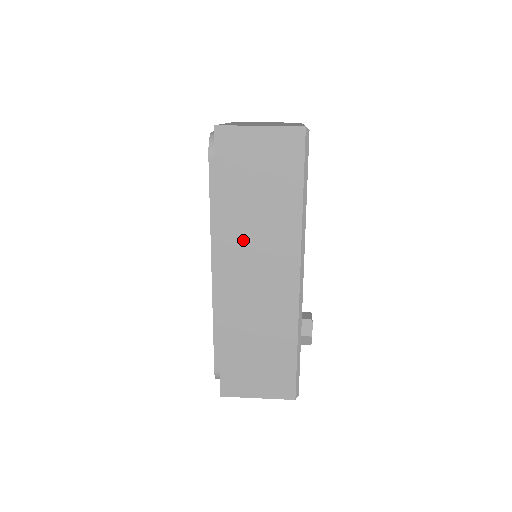
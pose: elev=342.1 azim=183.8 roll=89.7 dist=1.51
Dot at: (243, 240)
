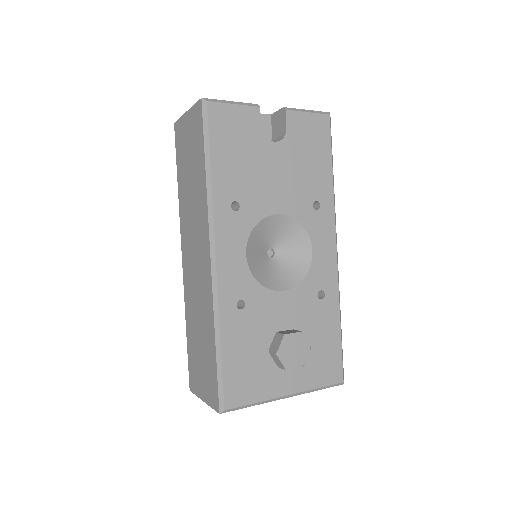
Dot at: (188, 222)
